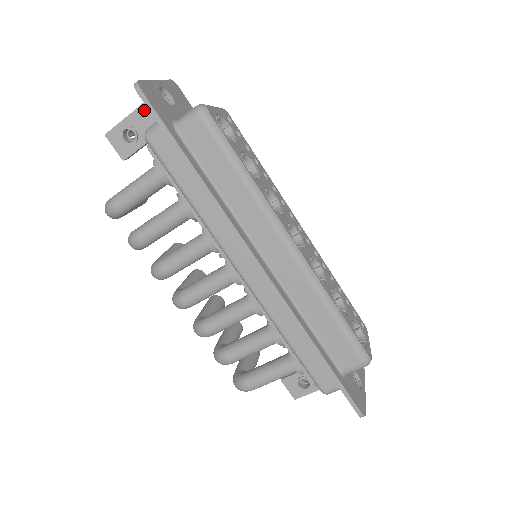
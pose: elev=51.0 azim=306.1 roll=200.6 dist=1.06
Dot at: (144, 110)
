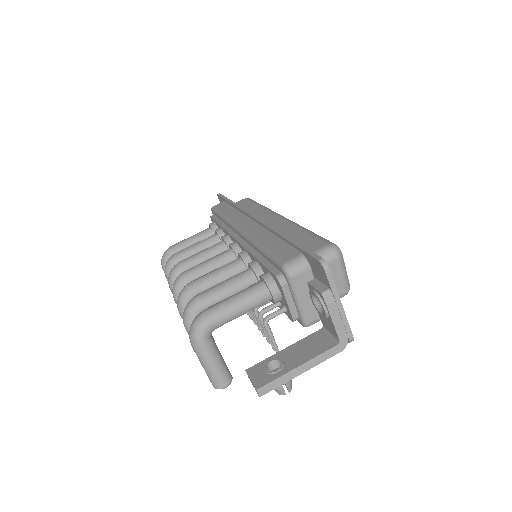
Dot at: occluded
